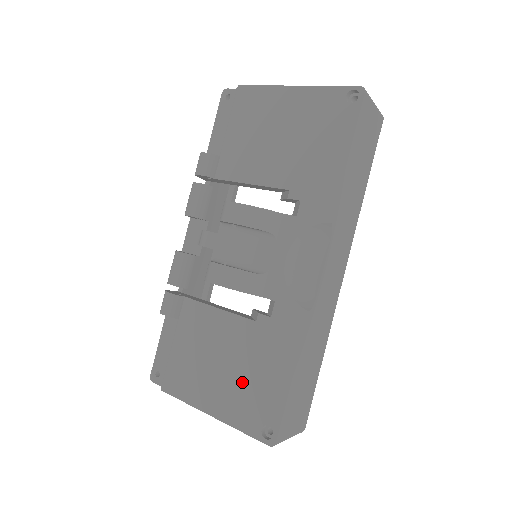
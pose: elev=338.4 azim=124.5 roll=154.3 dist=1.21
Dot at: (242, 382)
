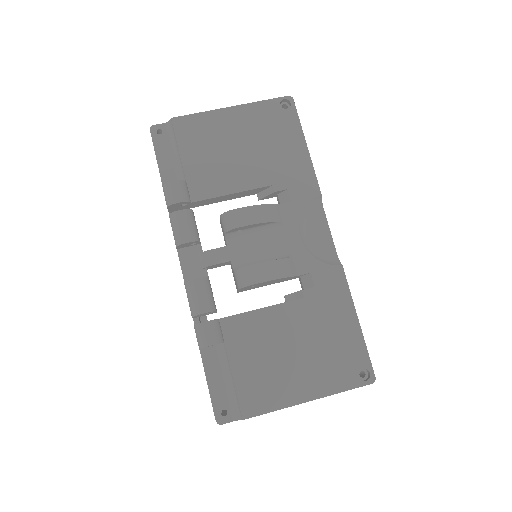
Dot at: (321, 352)
